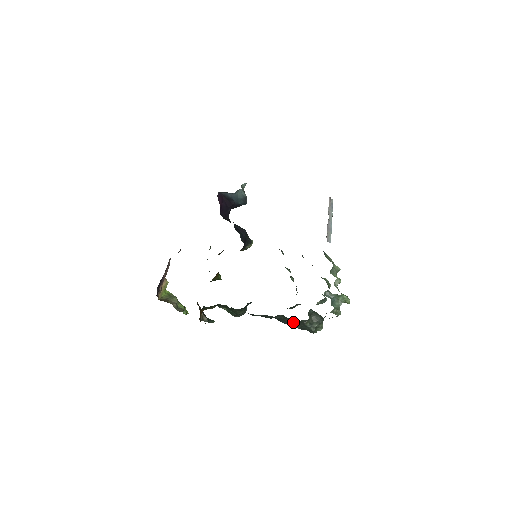
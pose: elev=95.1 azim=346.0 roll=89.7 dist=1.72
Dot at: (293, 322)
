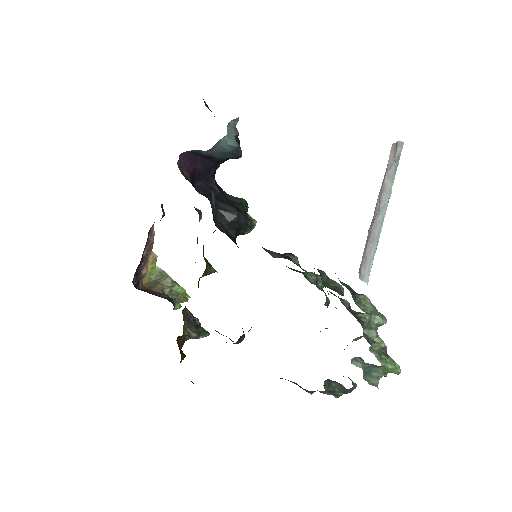
Dot at: (302, 388)
